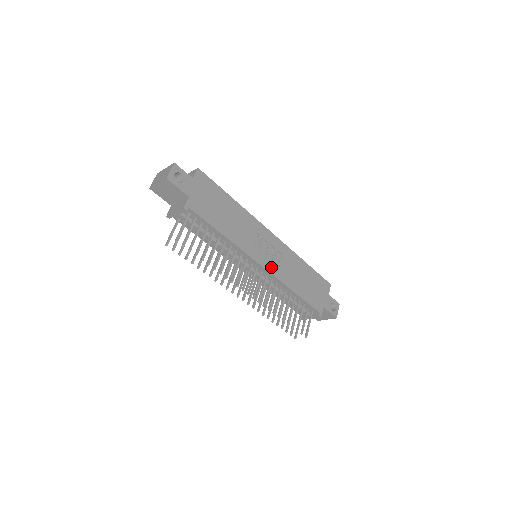
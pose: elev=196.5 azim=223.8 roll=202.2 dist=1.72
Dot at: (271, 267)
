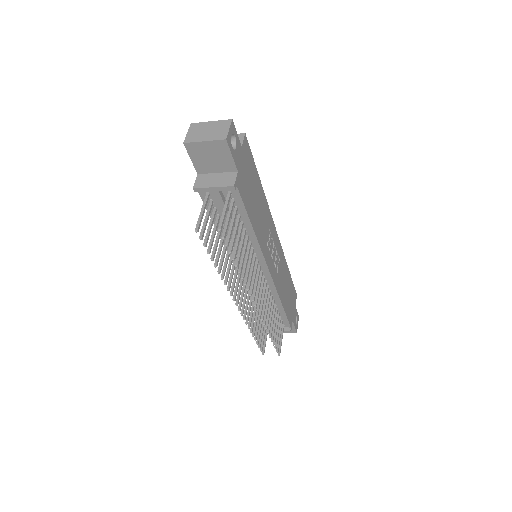
Dot at: (274, 273)
